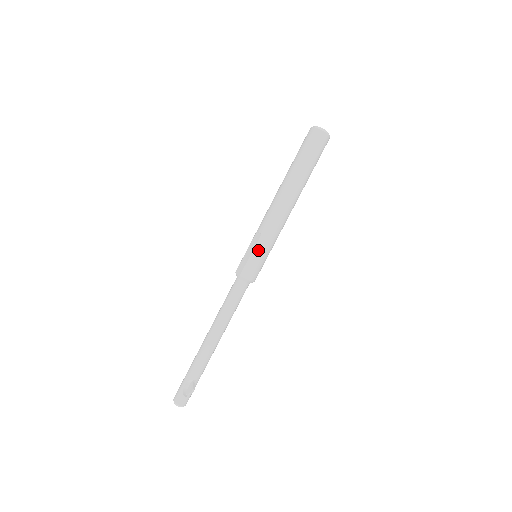
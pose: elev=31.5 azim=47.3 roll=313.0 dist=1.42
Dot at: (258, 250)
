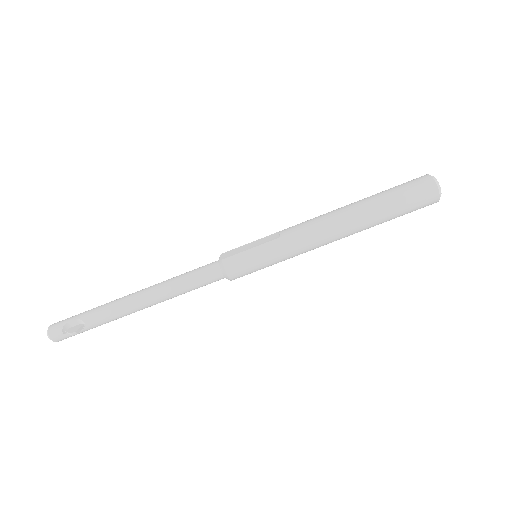
Dot at: (262, 250)
